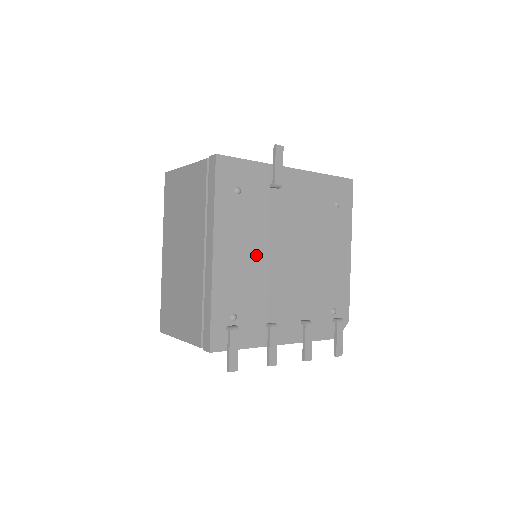
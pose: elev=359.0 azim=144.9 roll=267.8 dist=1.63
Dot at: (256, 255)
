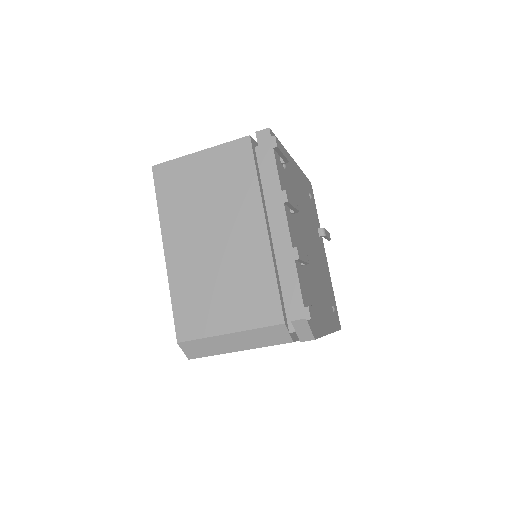
Dot at: (303, 205)
